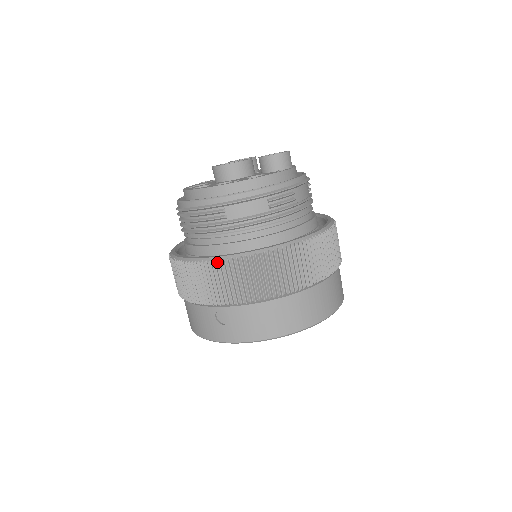
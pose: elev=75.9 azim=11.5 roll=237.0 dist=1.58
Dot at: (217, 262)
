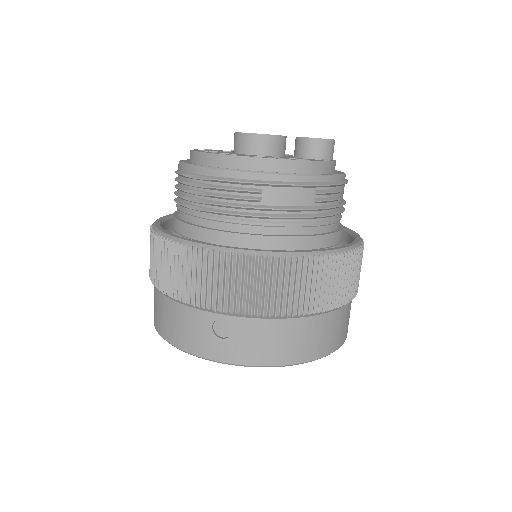
Dot at: (240, 256)
